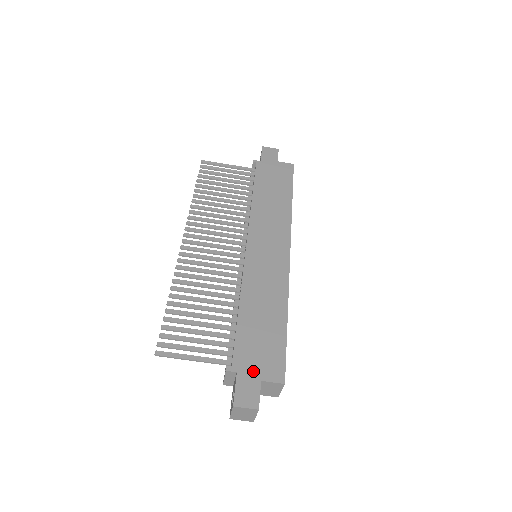
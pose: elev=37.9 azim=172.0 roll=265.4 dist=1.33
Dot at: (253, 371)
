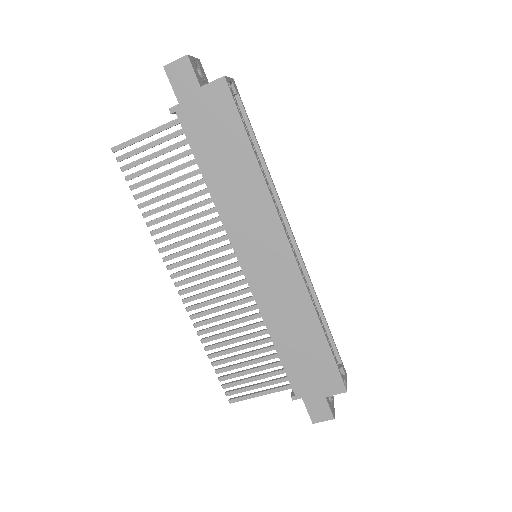
Dot at: (315, 392)
